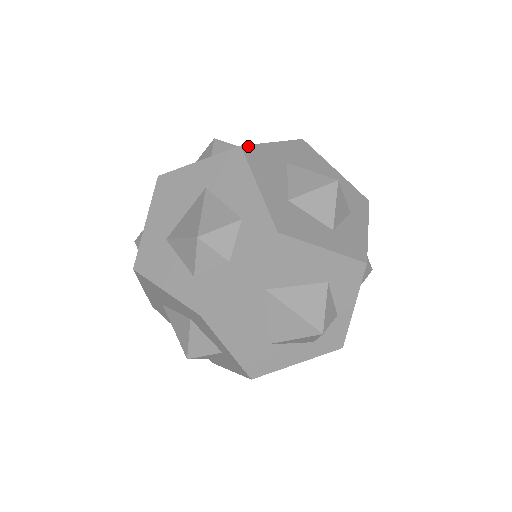
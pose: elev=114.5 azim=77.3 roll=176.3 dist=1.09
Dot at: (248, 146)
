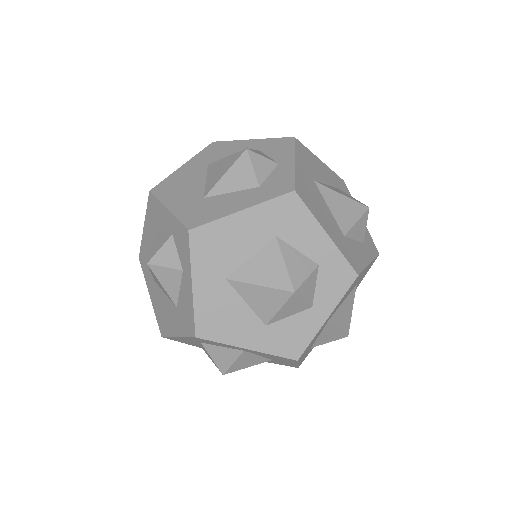
Dot at: occluded
